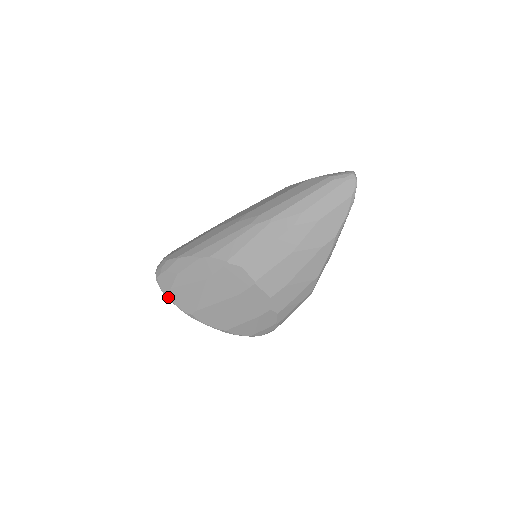
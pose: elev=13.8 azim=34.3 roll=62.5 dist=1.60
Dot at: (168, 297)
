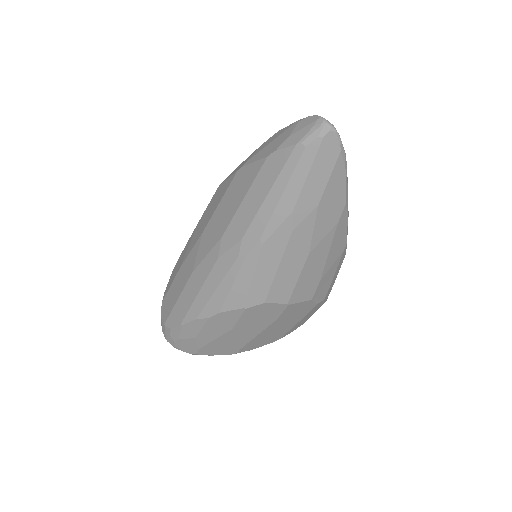
Dot at: occluded
